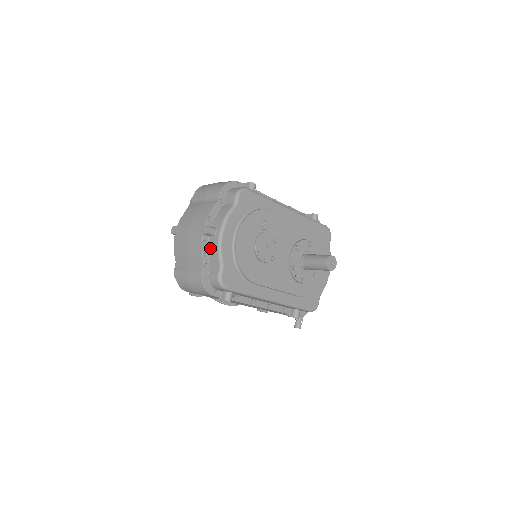
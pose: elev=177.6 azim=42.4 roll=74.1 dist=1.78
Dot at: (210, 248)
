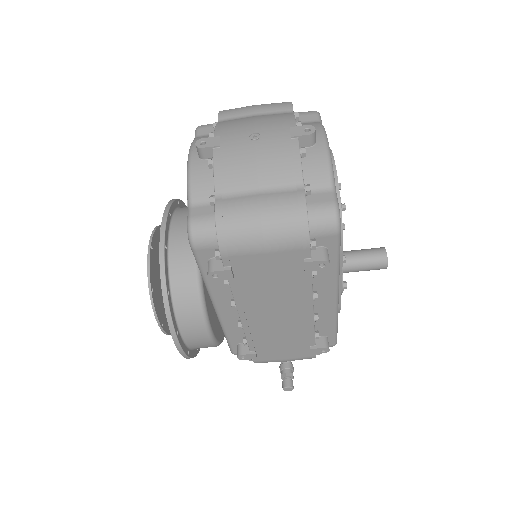
Dot at: (308, 163)
